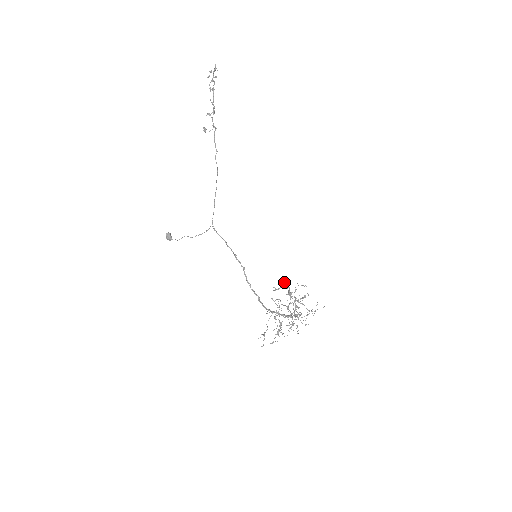
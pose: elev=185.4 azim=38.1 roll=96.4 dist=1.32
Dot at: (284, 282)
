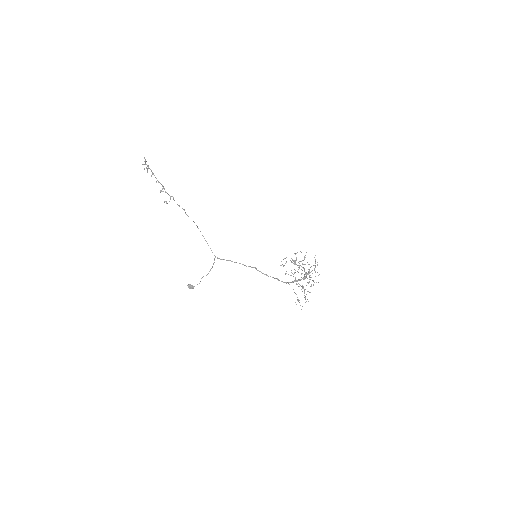
Dot at: (285, 258)
